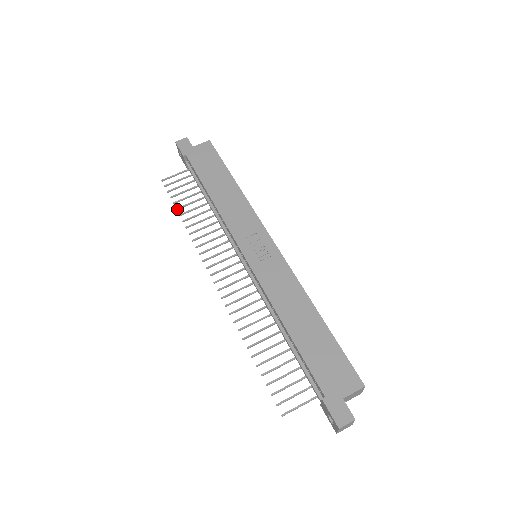
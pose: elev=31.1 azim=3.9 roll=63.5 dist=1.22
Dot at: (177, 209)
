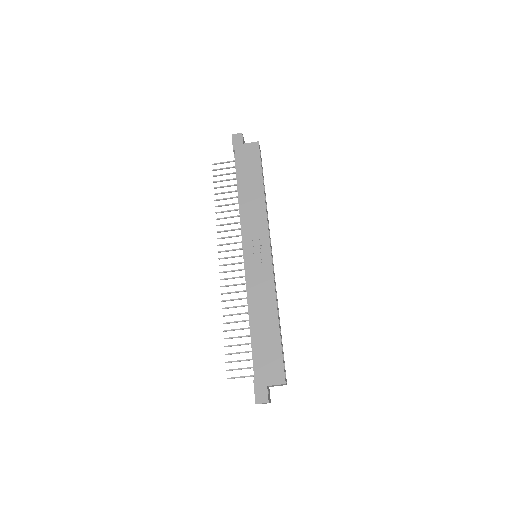
Dot at: (215, 194)
